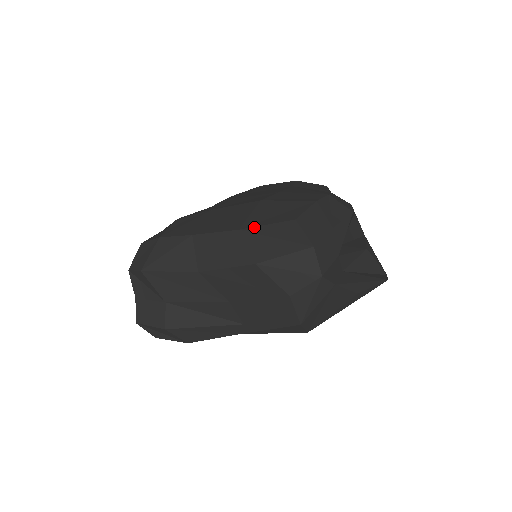
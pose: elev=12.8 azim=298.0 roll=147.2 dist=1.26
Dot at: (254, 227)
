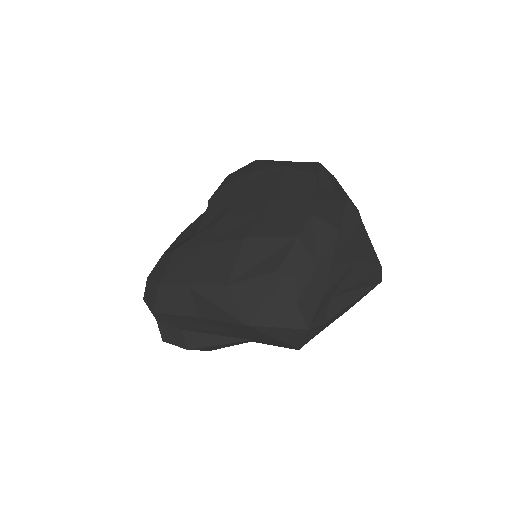
Dot at: (240, 282)
